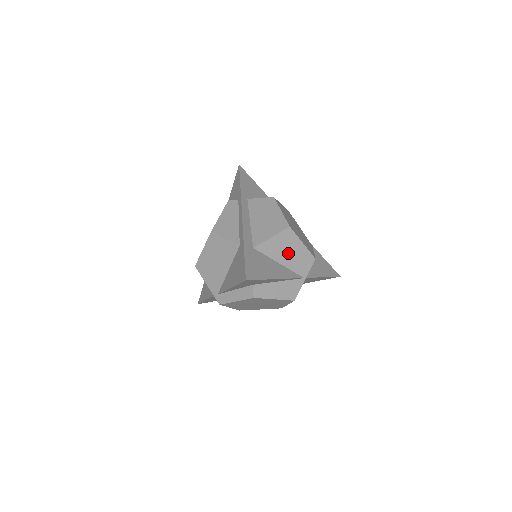
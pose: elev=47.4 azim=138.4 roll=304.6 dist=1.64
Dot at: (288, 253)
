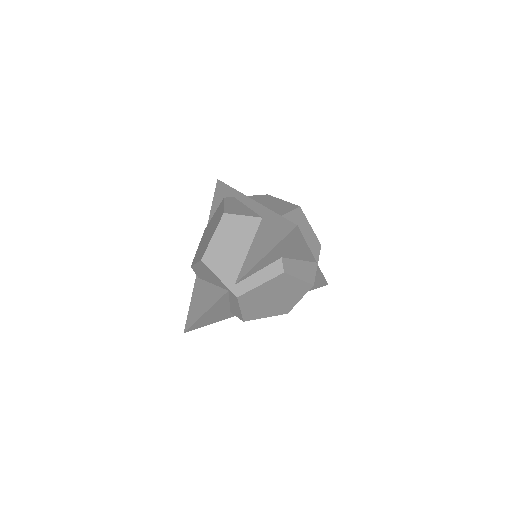
Dot at: (302, 233)
